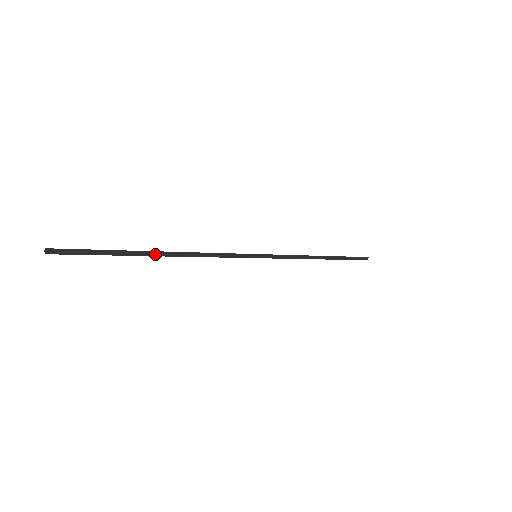
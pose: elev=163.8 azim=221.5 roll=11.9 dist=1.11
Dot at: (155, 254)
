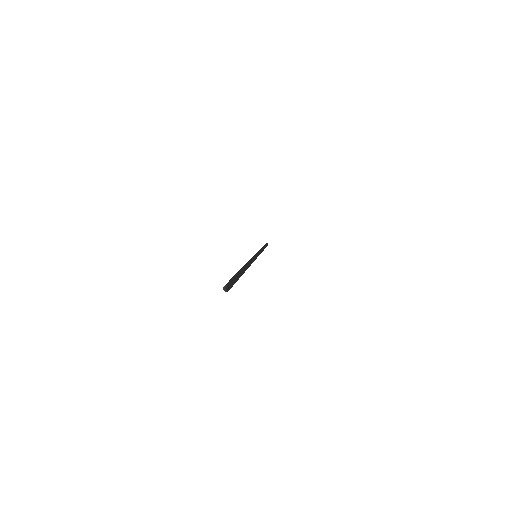
Dot at: (243, 270)
